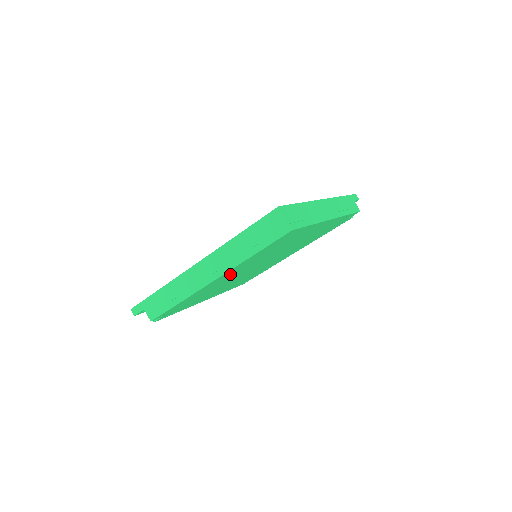
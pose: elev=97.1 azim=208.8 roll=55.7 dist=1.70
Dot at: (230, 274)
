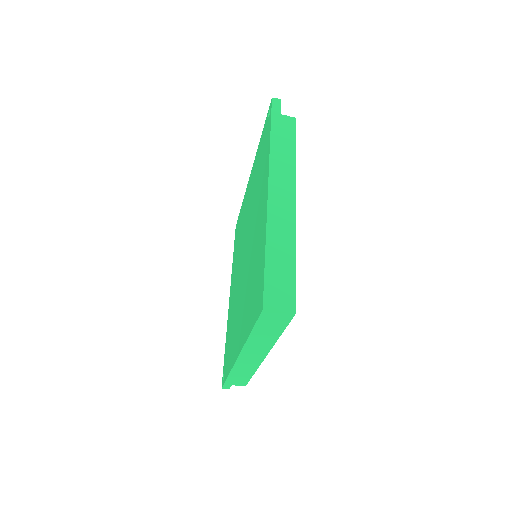
Dot at: occluded
